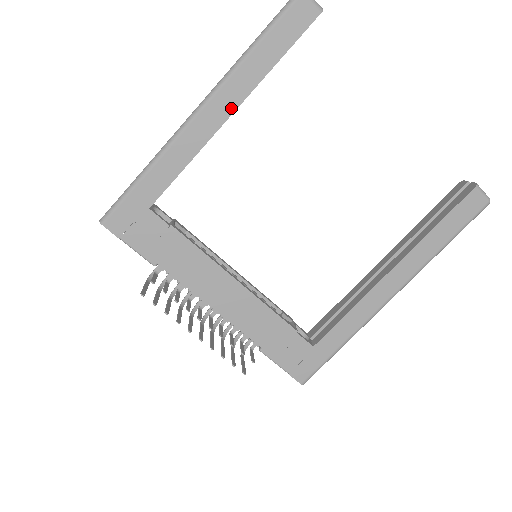
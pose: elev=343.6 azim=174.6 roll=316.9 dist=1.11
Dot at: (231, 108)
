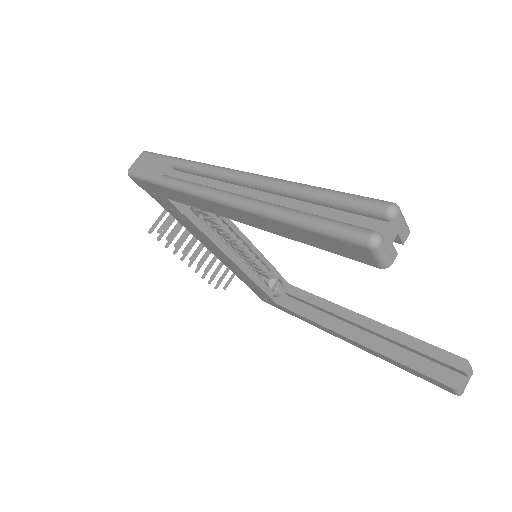
Dot at: (249, 223)
